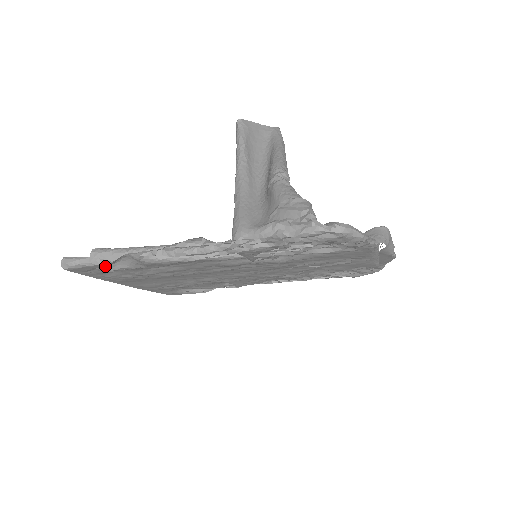
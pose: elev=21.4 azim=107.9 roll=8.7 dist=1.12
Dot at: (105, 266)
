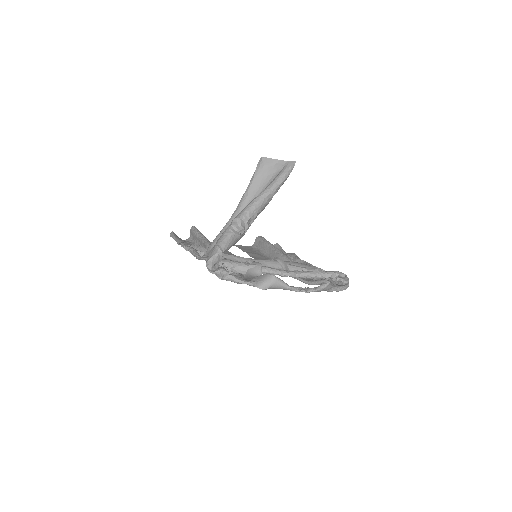
Dot at: (186, 241)
